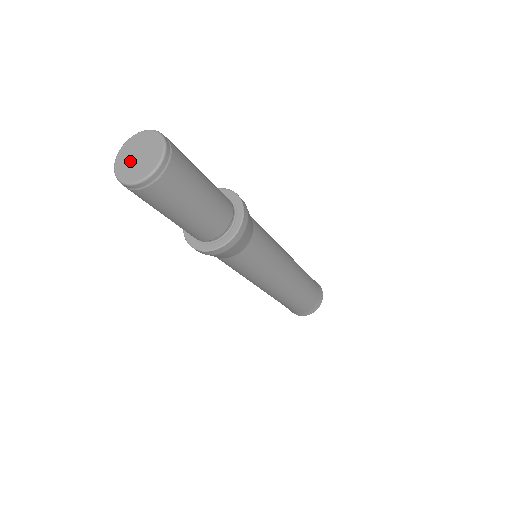
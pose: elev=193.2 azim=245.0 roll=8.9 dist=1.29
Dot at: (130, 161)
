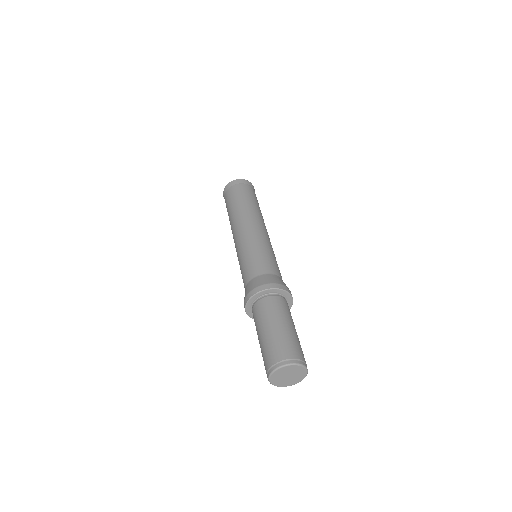
Dot at: (282, 379)
